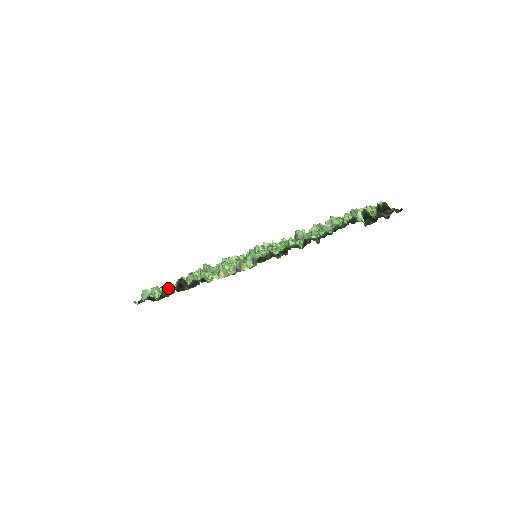
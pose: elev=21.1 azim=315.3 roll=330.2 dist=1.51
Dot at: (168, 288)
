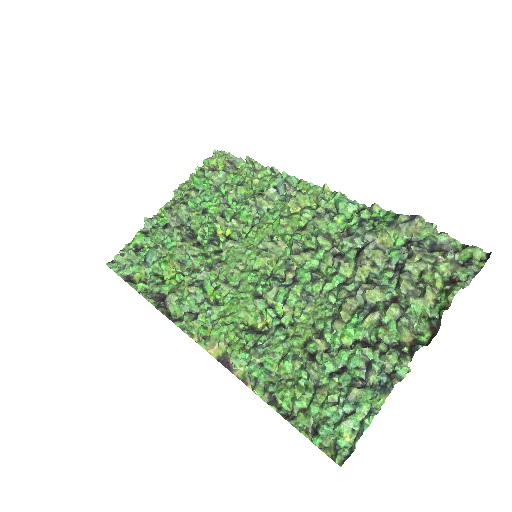
Dot at: (146, 294)
